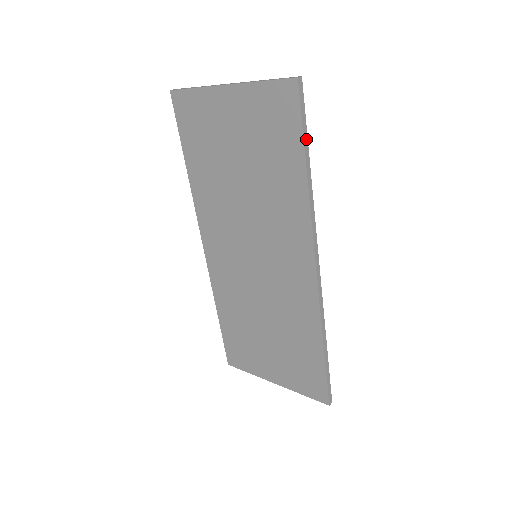
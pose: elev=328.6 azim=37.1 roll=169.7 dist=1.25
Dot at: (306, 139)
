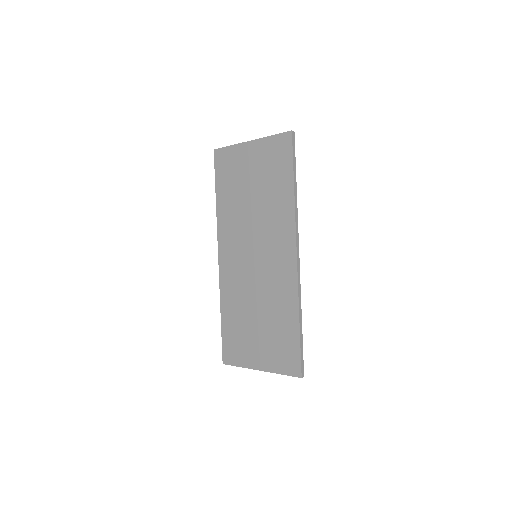
Dot at: (295, 167)
